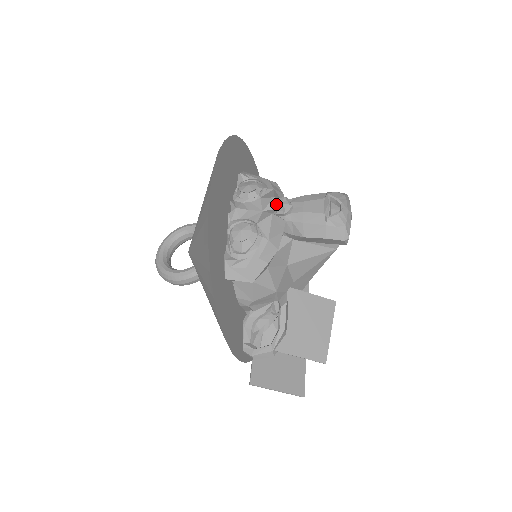
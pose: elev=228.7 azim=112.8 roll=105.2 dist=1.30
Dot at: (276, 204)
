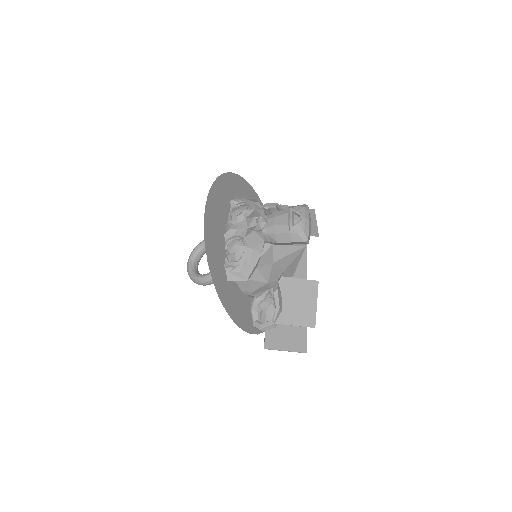
Dot at: (256, 222)
